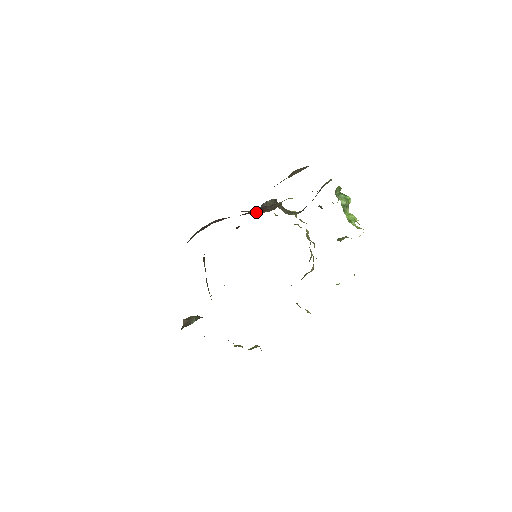
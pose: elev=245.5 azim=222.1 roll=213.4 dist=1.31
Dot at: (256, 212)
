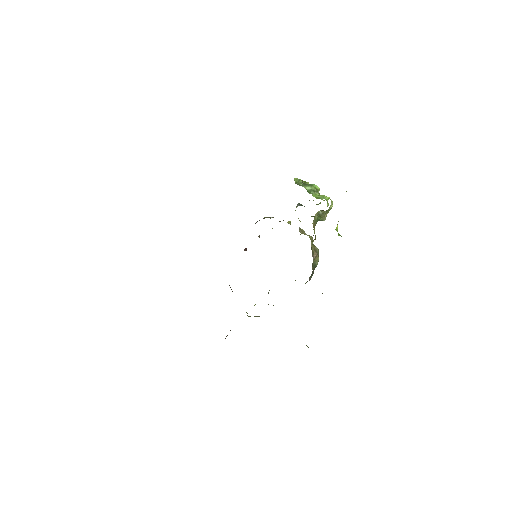
Dot at: occluded
